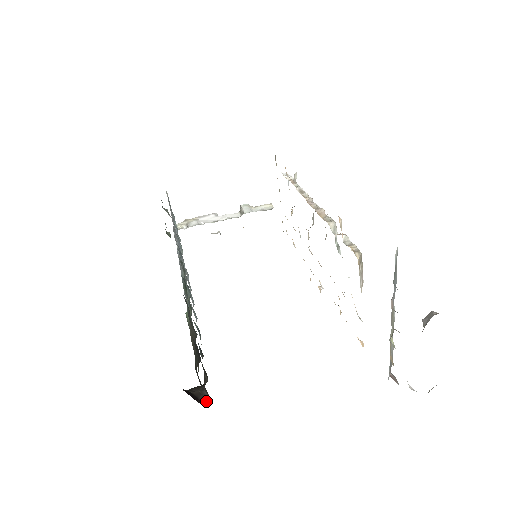
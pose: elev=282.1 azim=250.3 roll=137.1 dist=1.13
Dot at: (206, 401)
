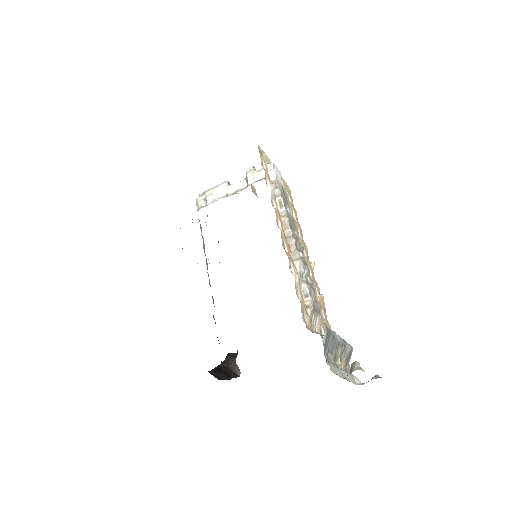
Dot at: (238, 371)
